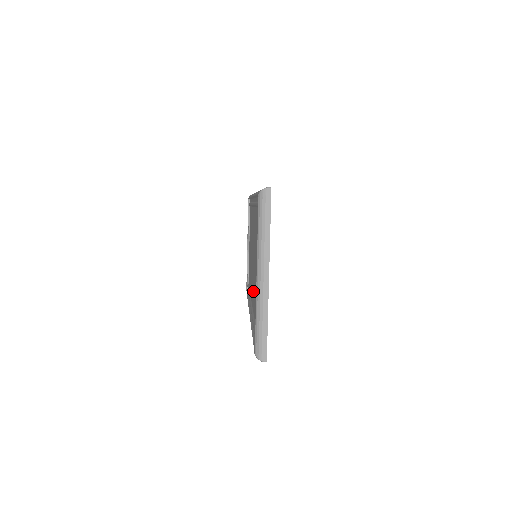
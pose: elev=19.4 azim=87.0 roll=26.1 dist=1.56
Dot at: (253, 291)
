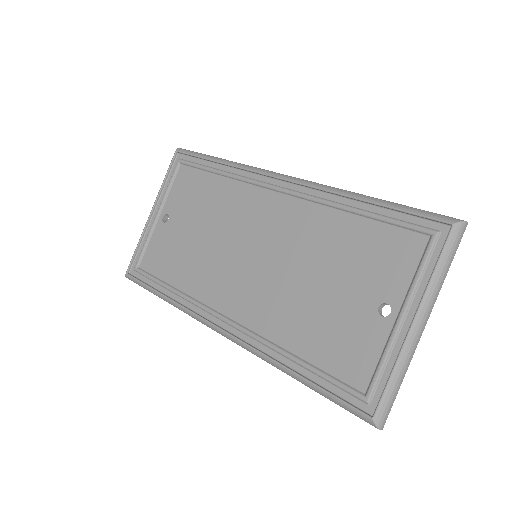
Dot at: (266, 308)
